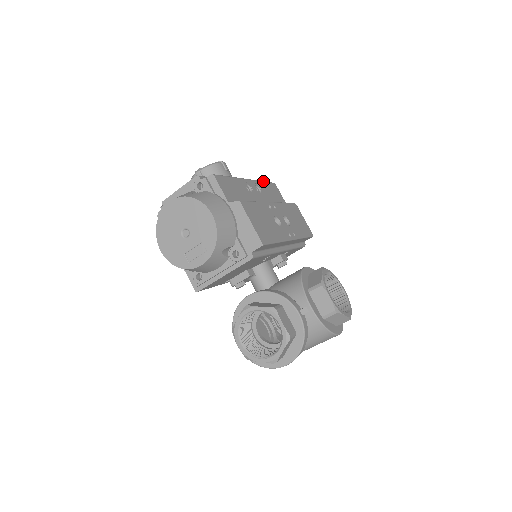
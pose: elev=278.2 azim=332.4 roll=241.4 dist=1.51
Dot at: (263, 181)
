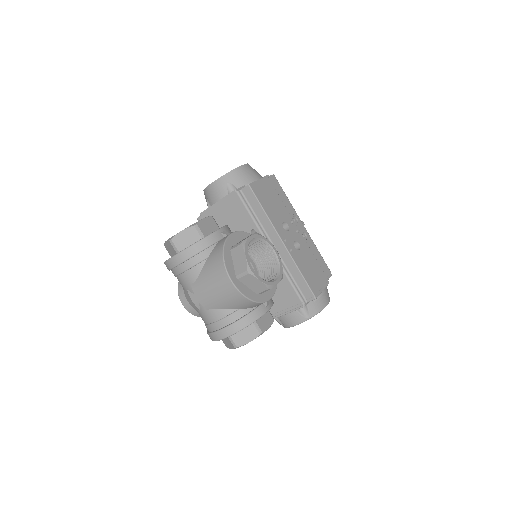
Dot at: occluded
